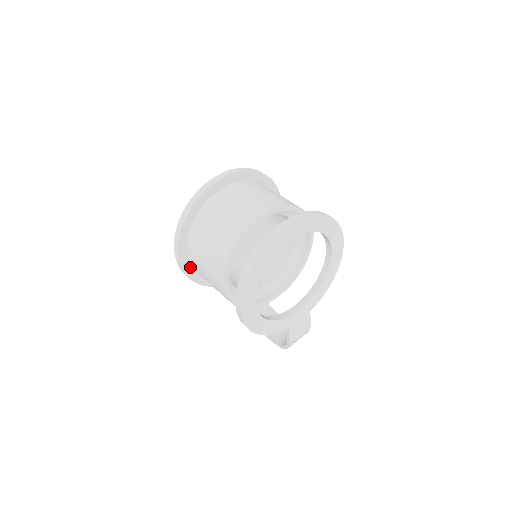
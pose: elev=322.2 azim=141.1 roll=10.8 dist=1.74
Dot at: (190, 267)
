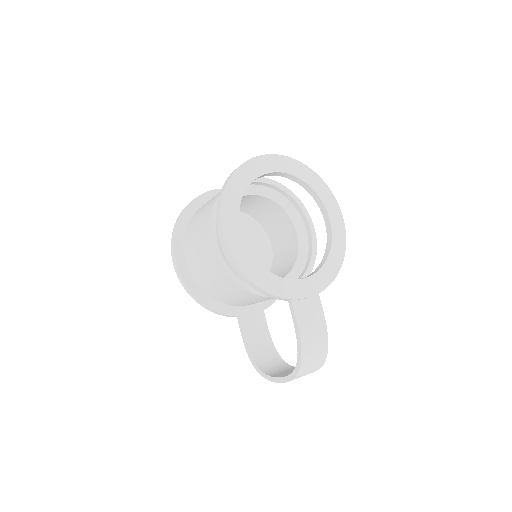
Dot at: (186, 268)
